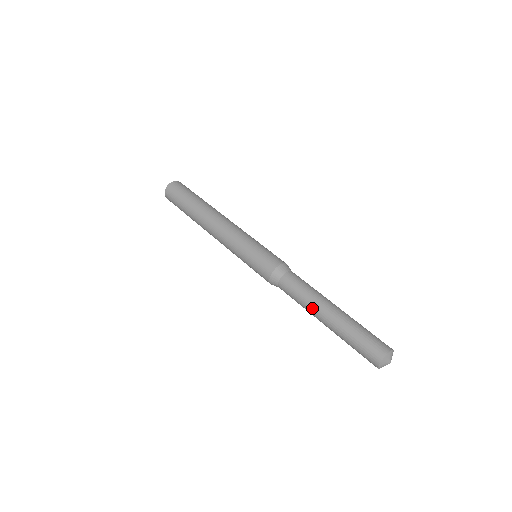
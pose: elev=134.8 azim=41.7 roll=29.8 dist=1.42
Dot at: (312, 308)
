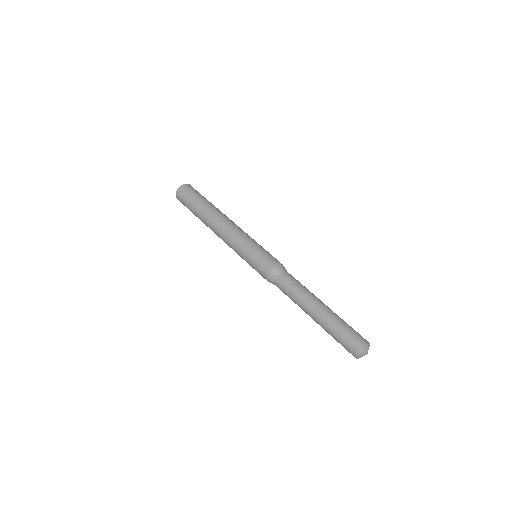
Dot at: occluded
